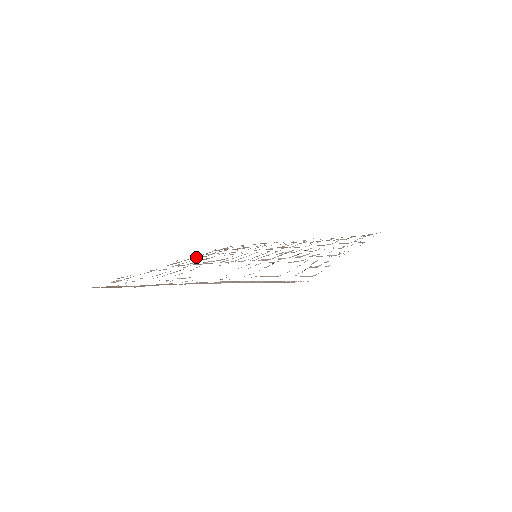
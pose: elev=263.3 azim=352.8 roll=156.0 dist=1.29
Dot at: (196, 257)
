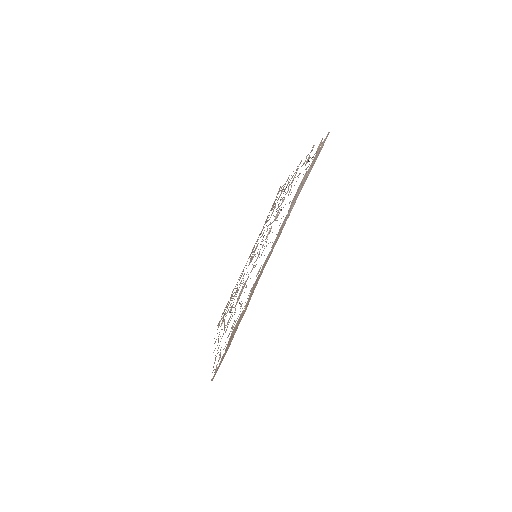
Dot at: (219, 332)
